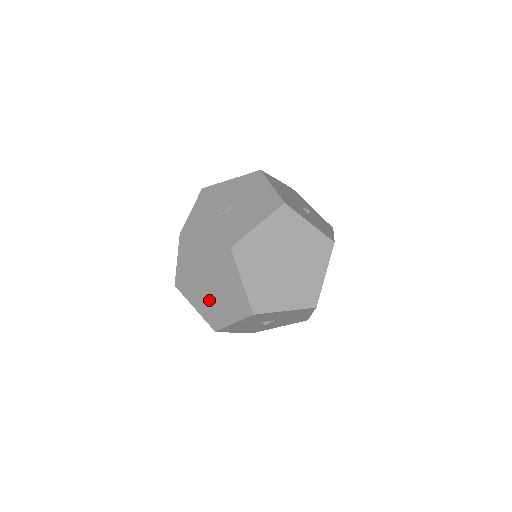
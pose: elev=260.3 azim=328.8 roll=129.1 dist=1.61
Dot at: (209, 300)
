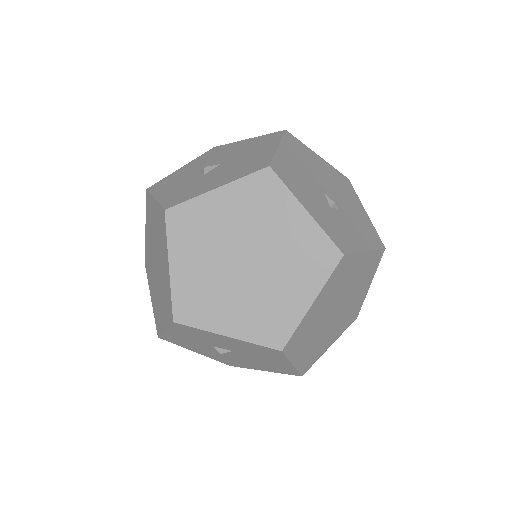
Dot at: (156, 289)
